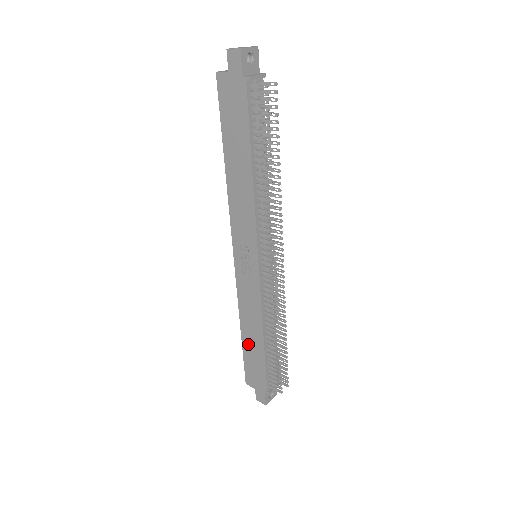
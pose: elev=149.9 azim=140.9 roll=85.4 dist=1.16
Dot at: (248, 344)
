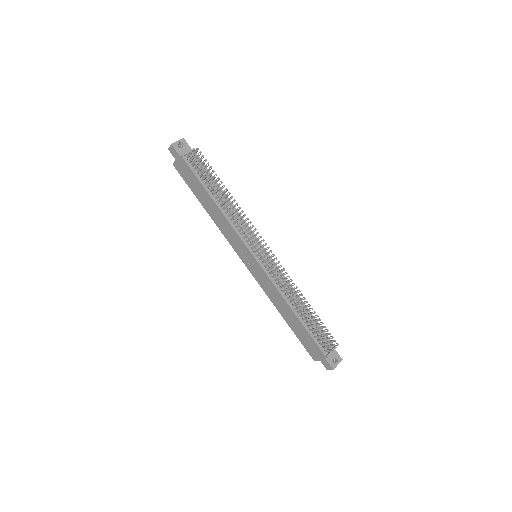
Dot at: (292, 325)
